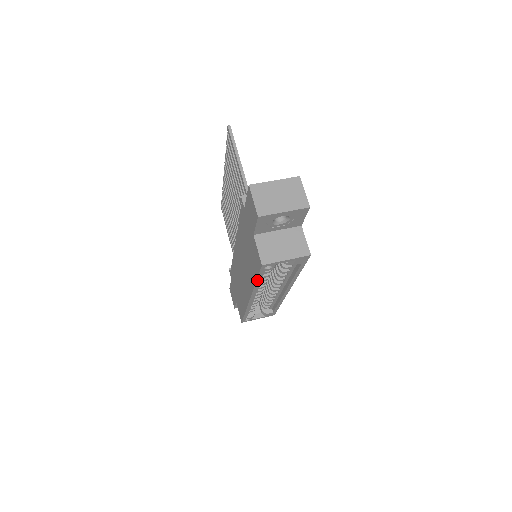
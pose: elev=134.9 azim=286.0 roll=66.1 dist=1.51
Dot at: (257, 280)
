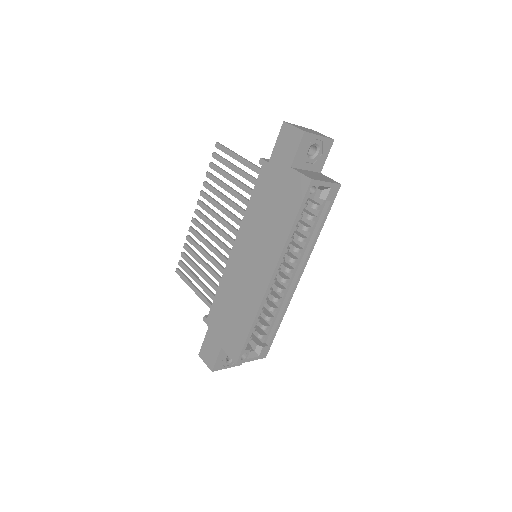
Dot at: (295, 220)
